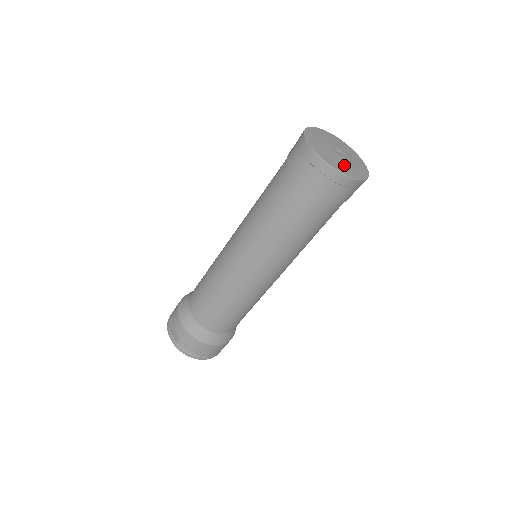
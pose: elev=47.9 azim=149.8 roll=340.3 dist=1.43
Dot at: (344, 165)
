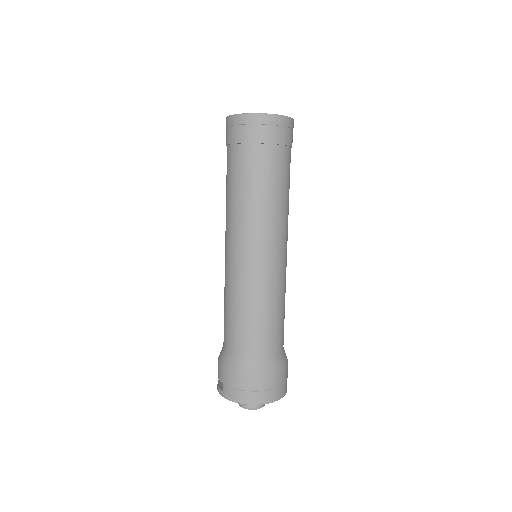
Dot at: occluded
